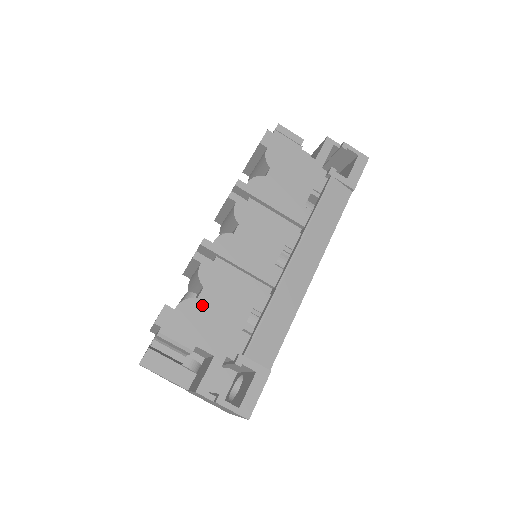
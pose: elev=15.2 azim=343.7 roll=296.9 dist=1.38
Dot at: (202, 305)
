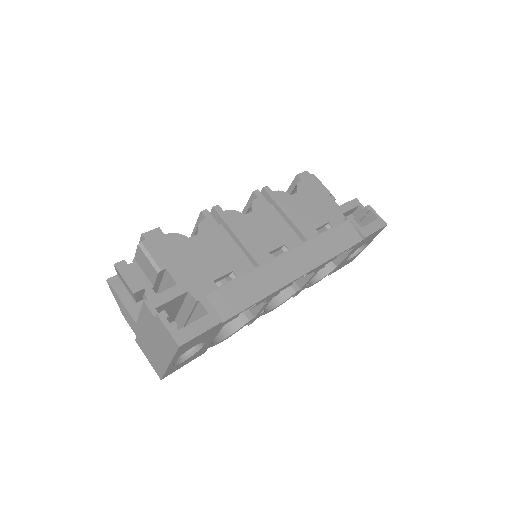
Dot at: (189, 244)
